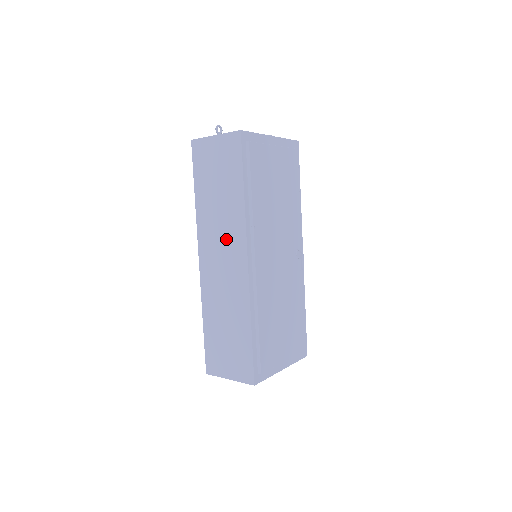
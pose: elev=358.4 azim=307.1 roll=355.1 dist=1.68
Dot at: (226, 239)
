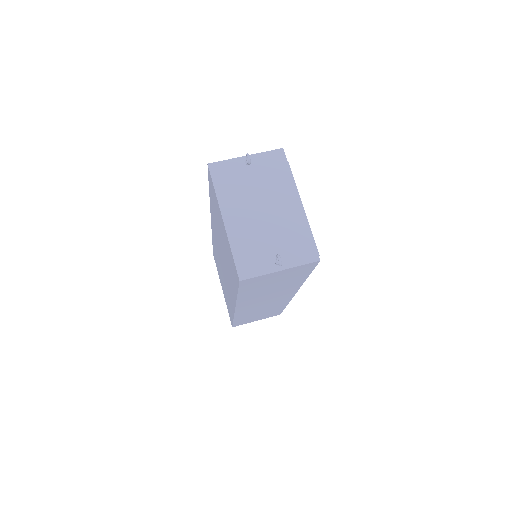
Dot at: (274, 296)
